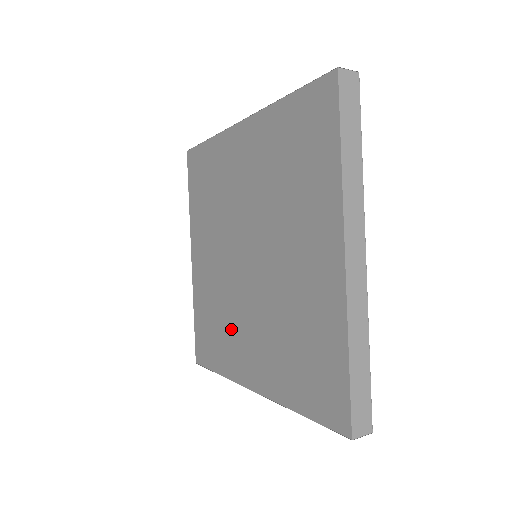
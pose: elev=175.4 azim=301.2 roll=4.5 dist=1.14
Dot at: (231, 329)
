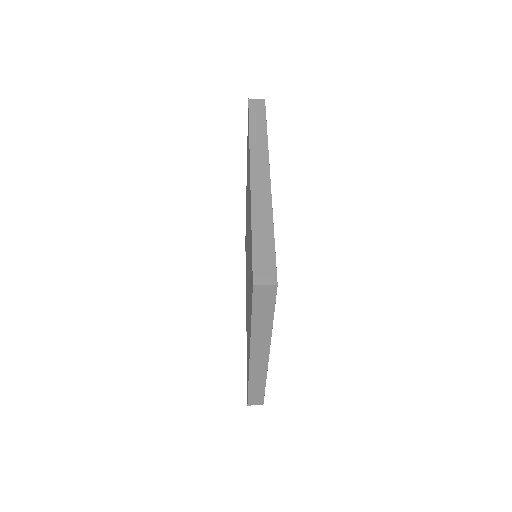
Dot at: (246, 268)
